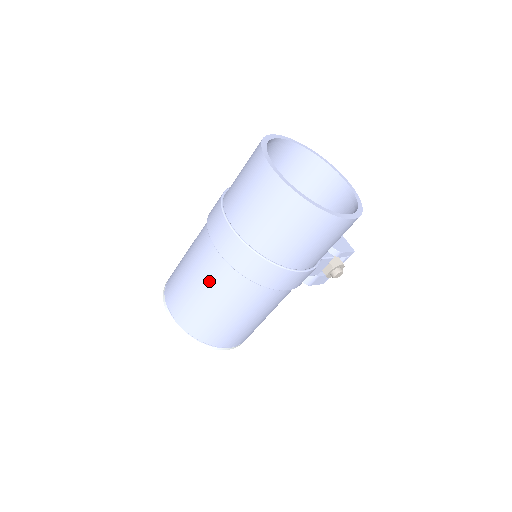
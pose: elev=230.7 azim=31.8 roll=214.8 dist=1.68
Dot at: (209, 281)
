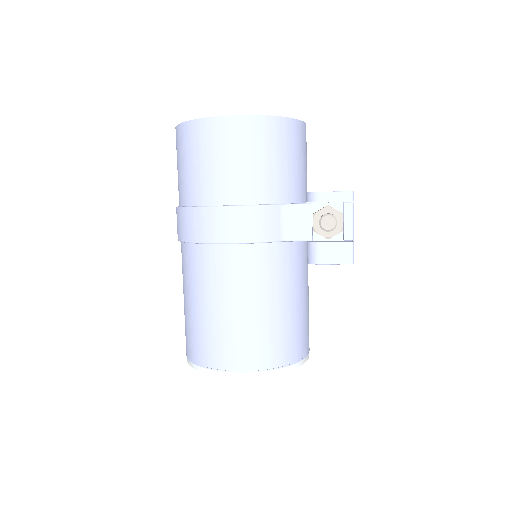
Dot at: occluded
